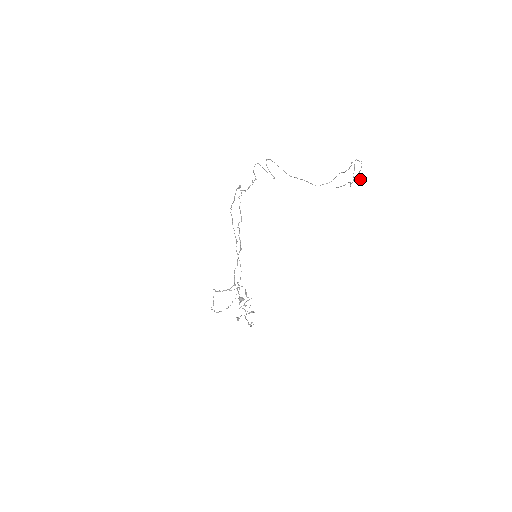
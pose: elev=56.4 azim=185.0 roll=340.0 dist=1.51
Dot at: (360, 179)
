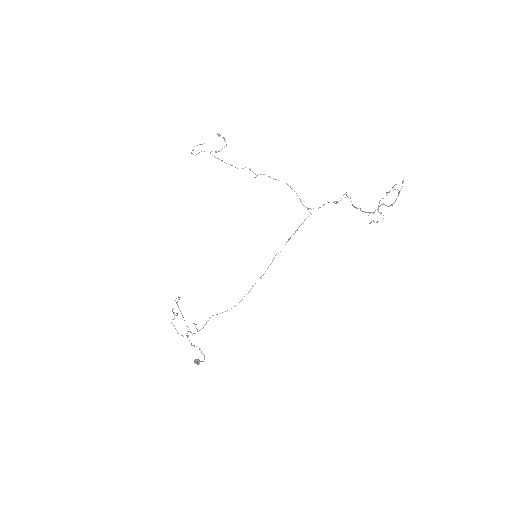
Dot at: occluded
